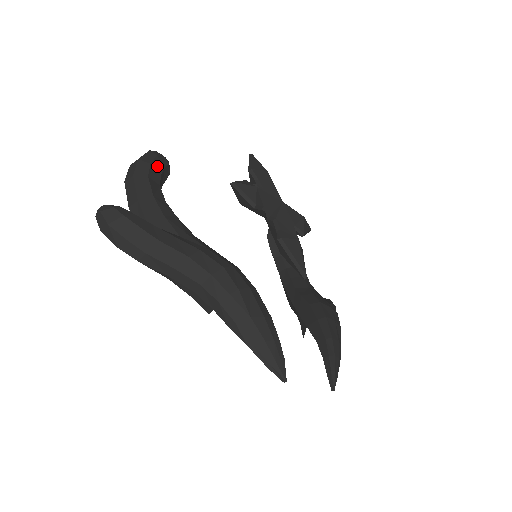
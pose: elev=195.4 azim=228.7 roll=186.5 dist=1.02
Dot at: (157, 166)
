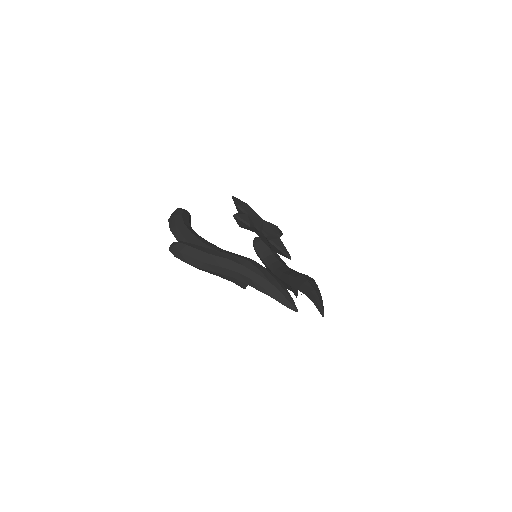
Dot at: (185, 216)
